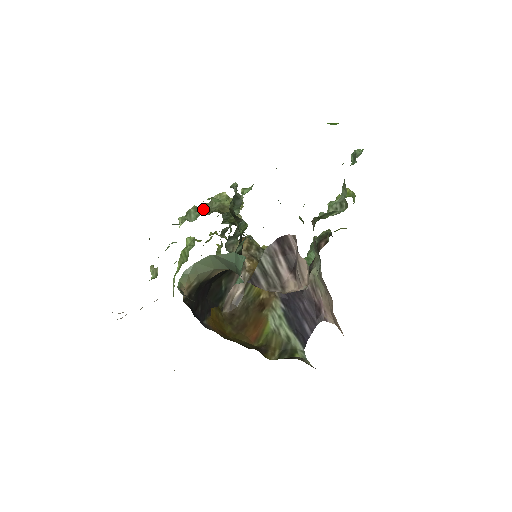
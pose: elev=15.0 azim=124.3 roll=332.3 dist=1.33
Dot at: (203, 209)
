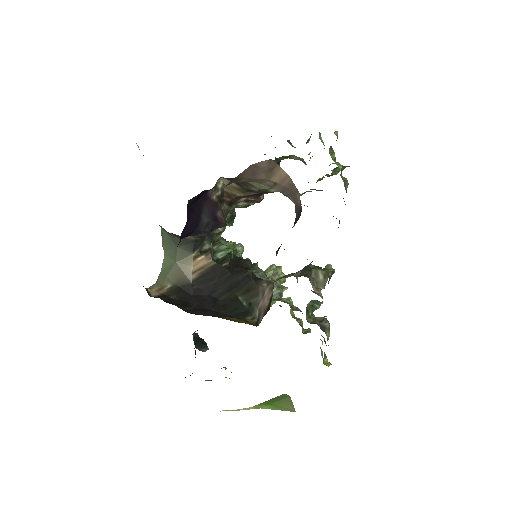
Dot at: occluded
